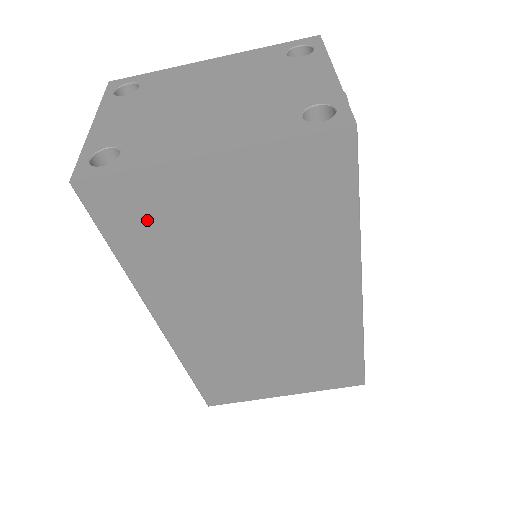
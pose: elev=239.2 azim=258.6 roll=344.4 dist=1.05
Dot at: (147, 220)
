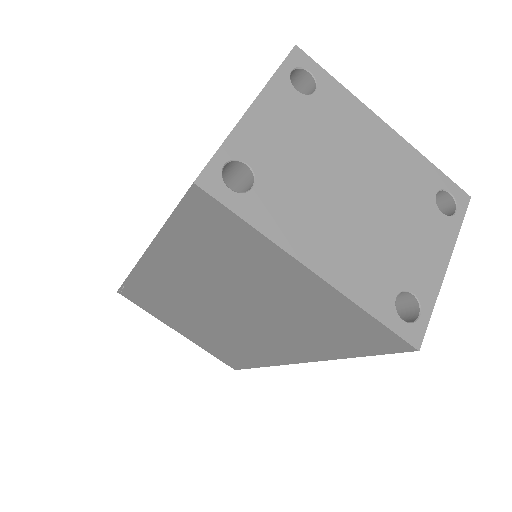
Dot at: (220, 240)
